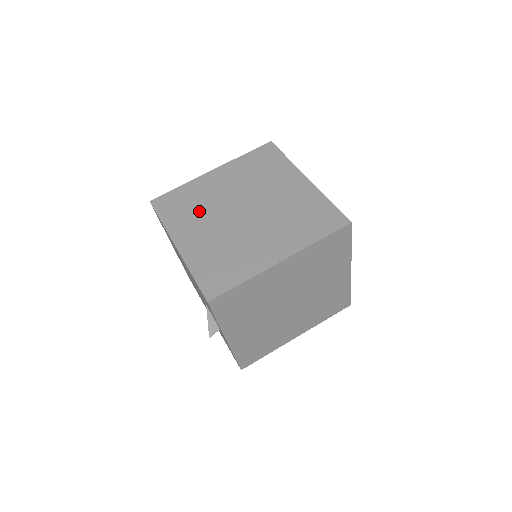
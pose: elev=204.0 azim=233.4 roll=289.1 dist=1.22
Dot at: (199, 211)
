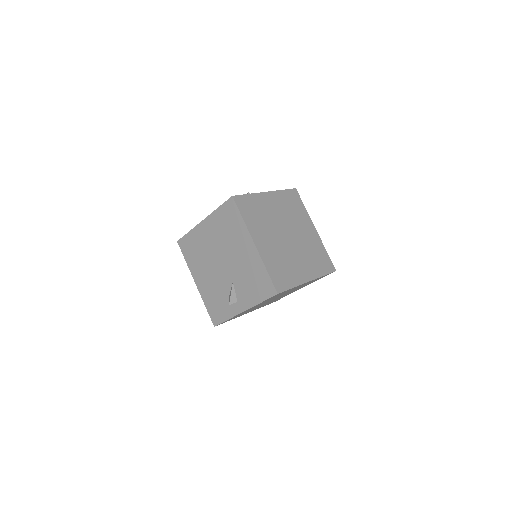
Dot at: (264, 222)
